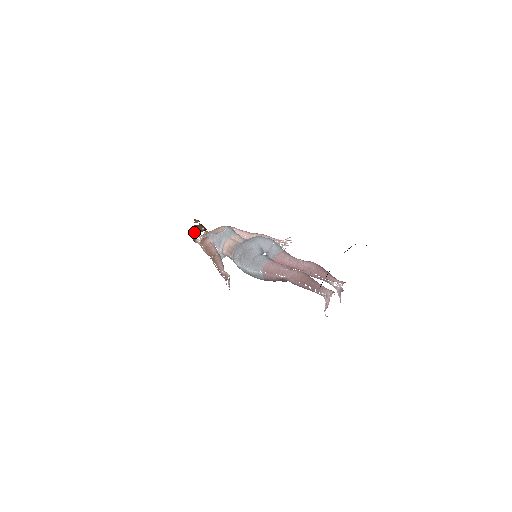
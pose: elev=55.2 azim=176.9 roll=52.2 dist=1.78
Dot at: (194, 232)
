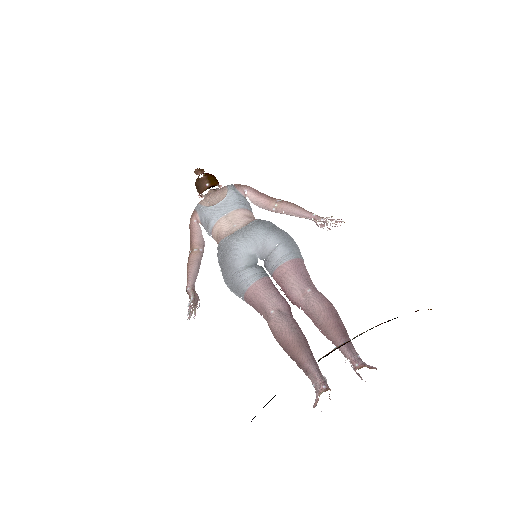
Dot at: (197, 188)
